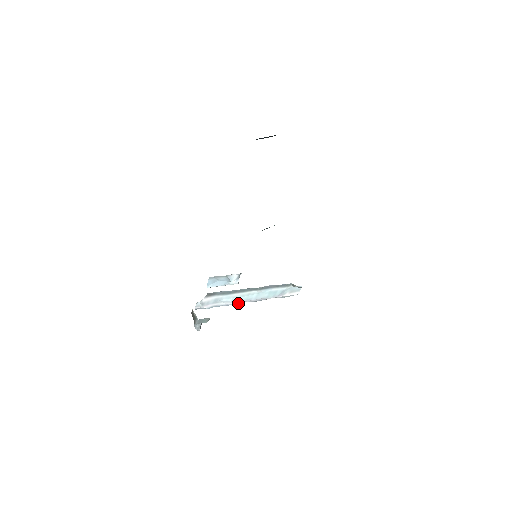
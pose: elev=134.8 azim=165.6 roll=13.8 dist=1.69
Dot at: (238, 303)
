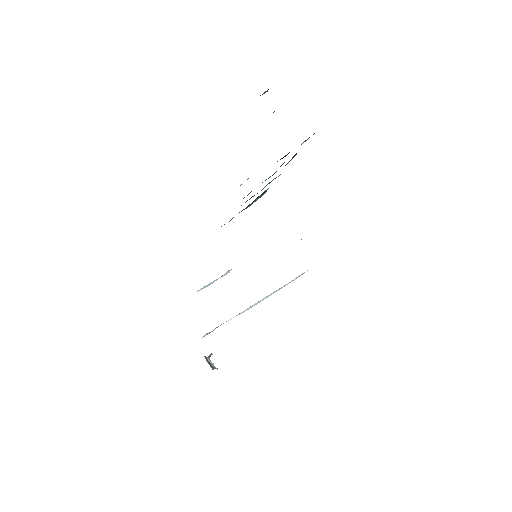
Dot at: occluded
